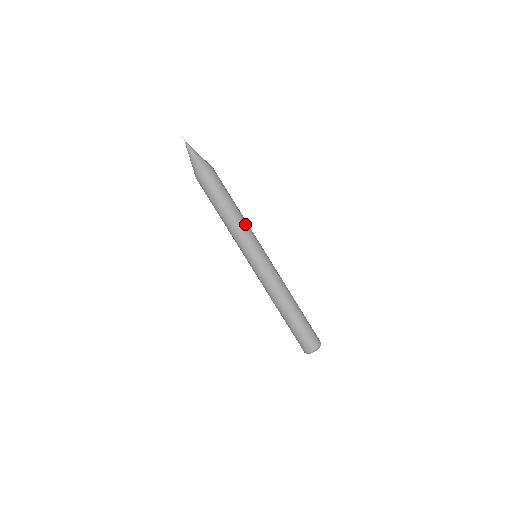
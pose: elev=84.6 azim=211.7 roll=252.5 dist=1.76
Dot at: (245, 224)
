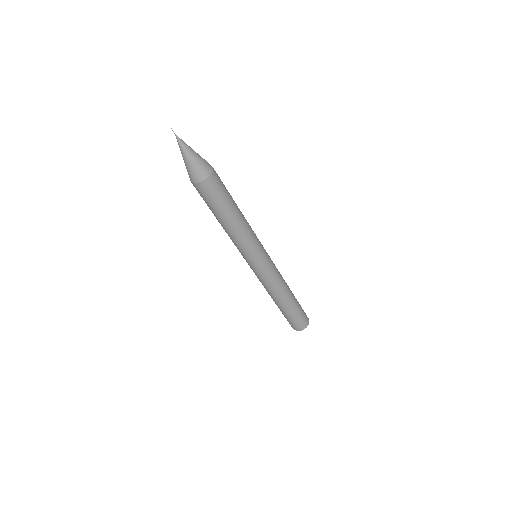
Dot at: (250, 229)
